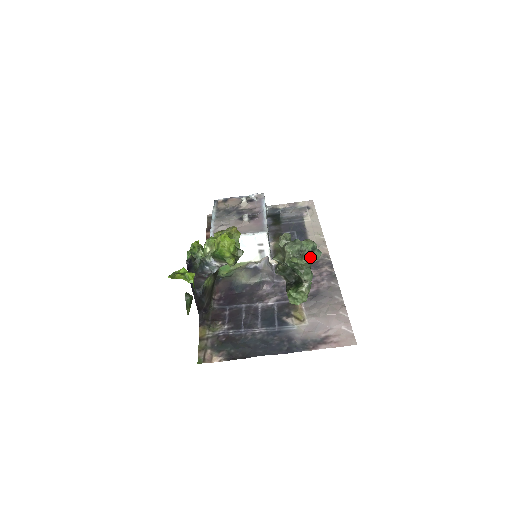
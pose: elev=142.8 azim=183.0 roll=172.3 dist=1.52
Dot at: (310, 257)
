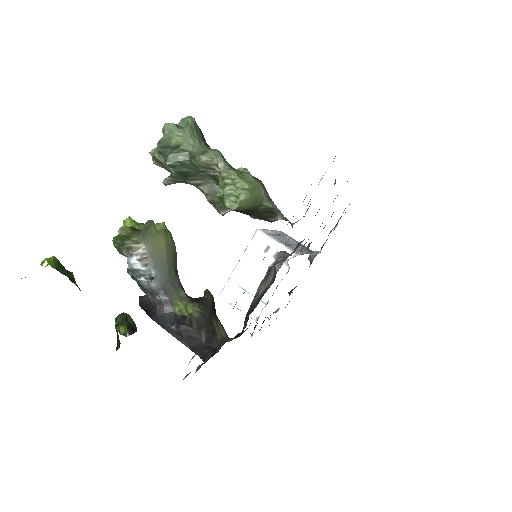
Dot at: (165, 124)
